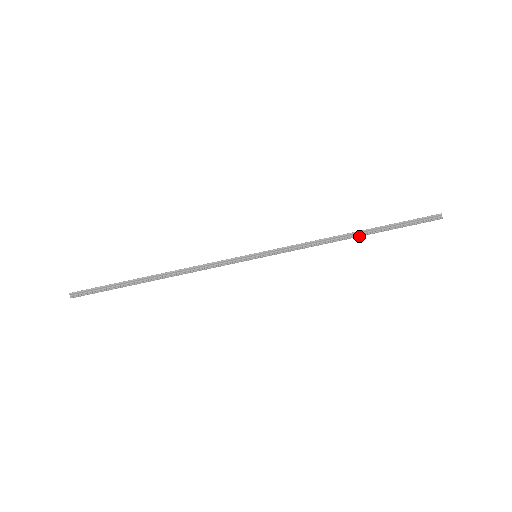
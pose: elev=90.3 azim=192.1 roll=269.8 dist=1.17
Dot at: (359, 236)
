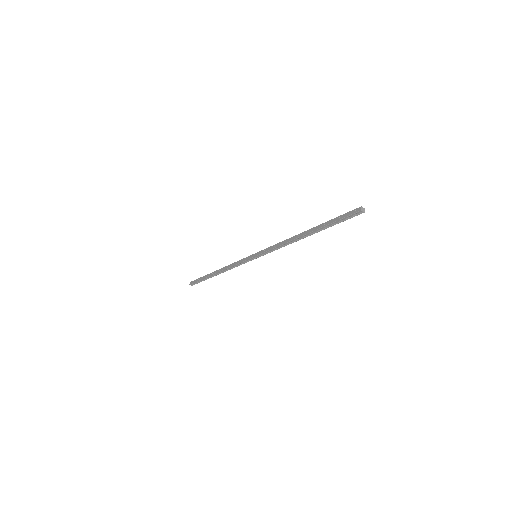
Dot at: occluded
